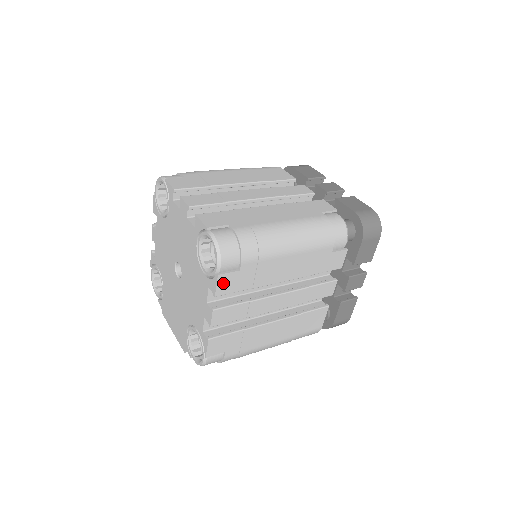
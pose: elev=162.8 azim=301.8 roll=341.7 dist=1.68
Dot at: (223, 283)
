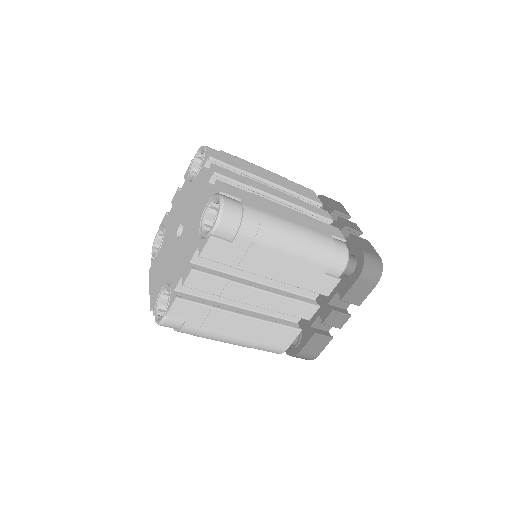
Dot at: (212, 247)
